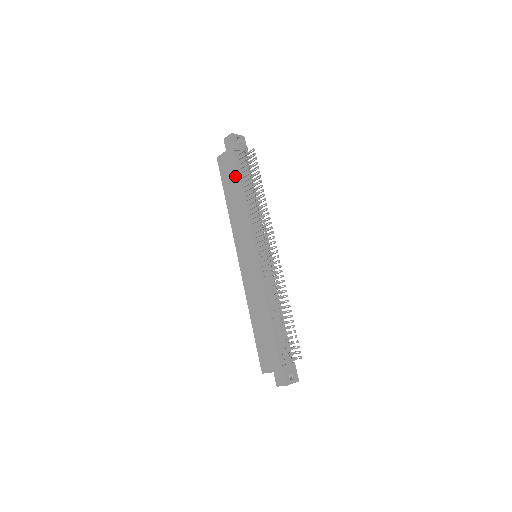
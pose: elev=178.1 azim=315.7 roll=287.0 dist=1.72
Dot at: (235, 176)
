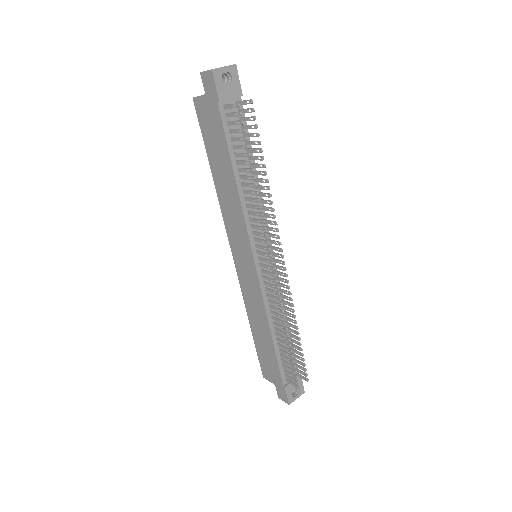
Dot at: (222, 145)
